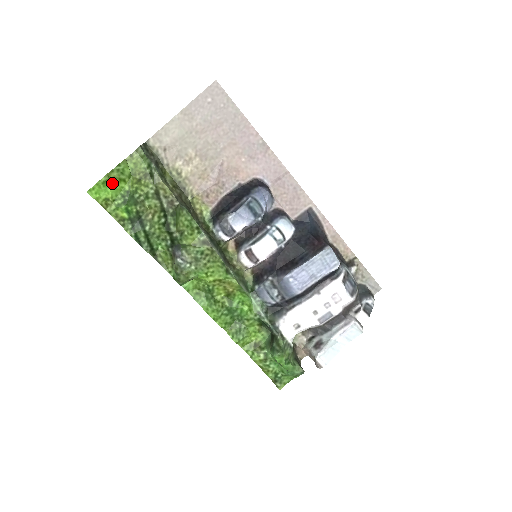
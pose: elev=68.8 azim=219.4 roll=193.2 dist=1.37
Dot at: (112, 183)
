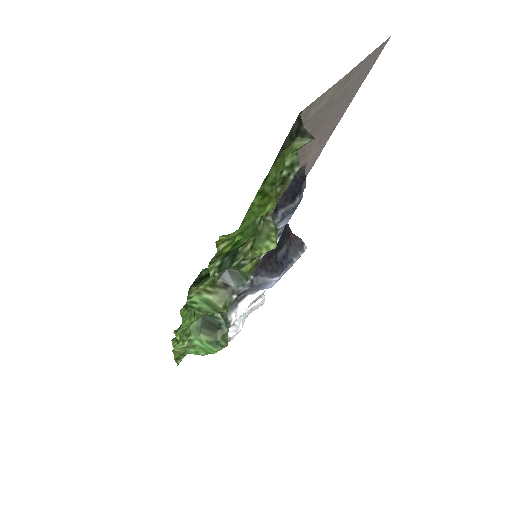
Dot at: (263, 208)
